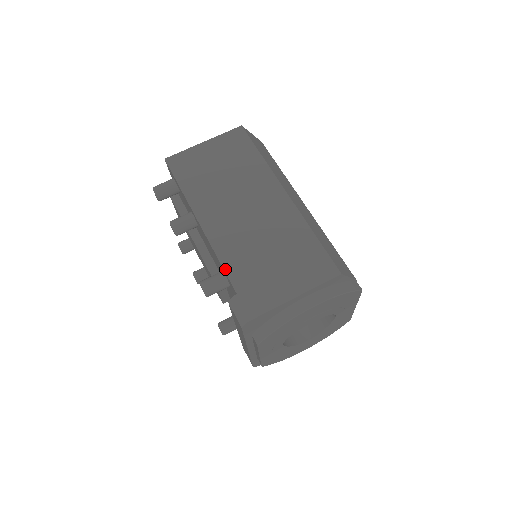
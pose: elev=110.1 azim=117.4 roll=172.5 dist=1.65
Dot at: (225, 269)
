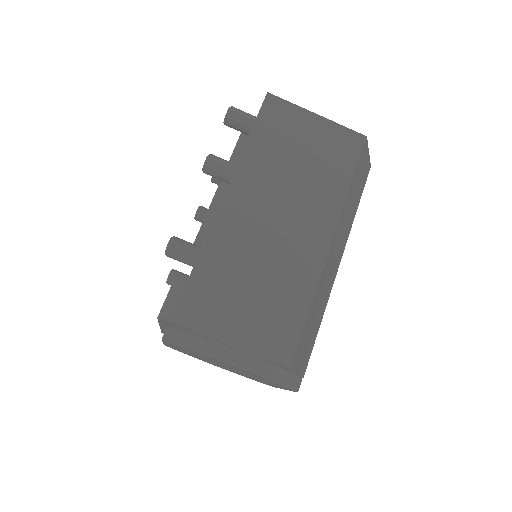
Dot at: (201, 252)
